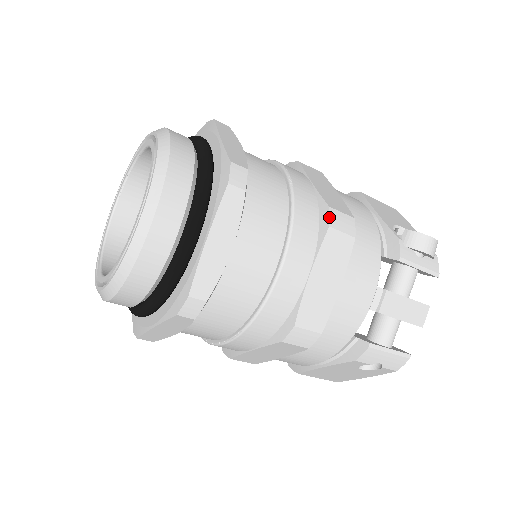
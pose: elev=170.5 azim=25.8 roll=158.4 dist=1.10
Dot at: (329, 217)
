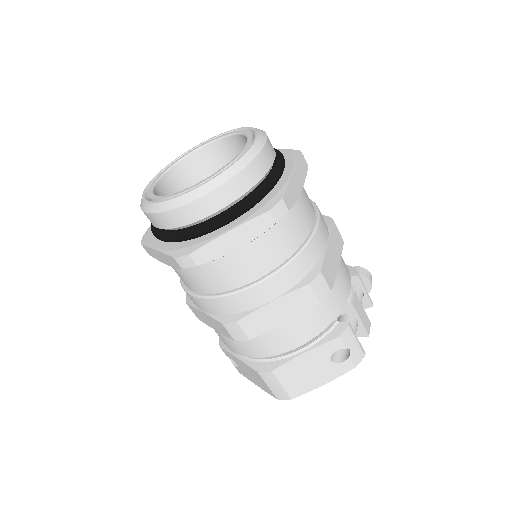
Dot at: (333, 220)
